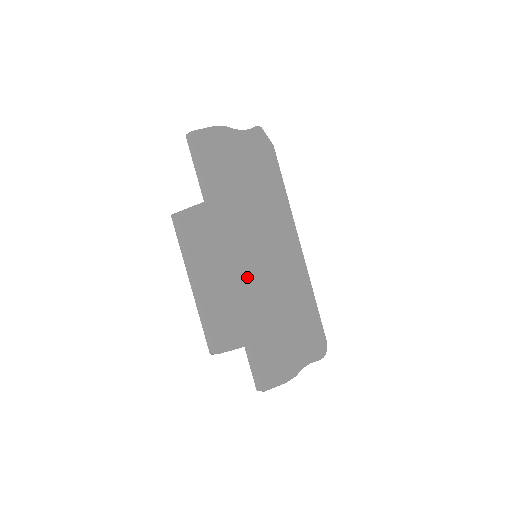
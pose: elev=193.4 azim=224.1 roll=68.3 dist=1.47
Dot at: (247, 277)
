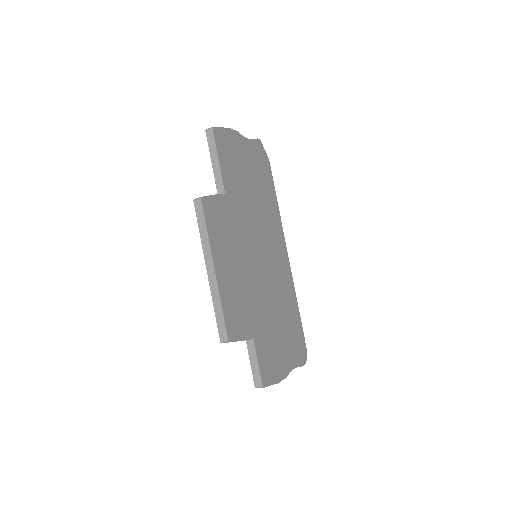
Dot at: (251, 273)
